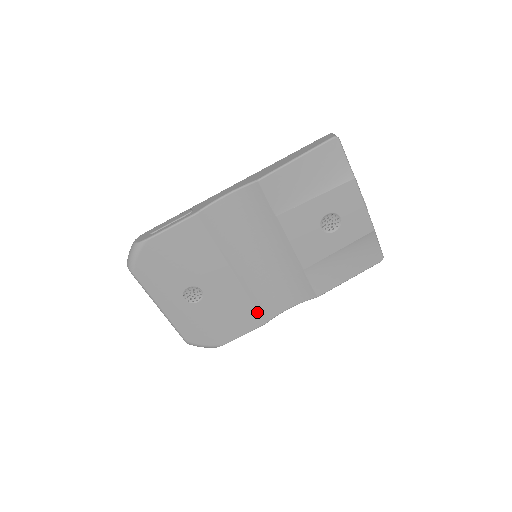
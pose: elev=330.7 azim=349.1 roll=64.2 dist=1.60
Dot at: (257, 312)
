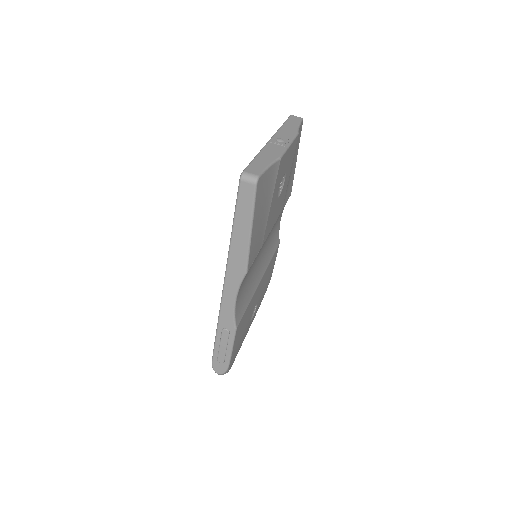
Dot at: (275, 252)
